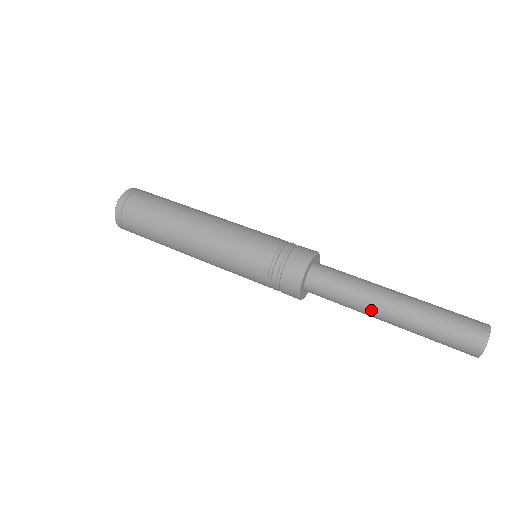
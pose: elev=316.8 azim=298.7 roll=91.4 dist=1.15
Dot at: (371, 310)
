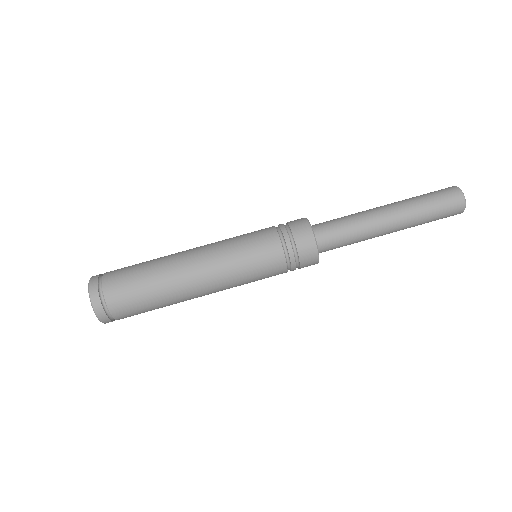
Dot at: occluded
